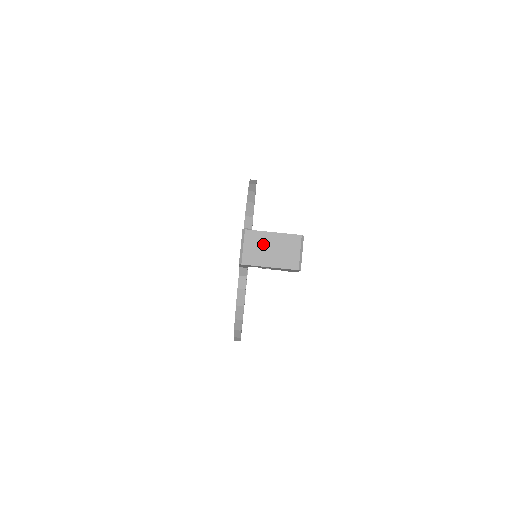
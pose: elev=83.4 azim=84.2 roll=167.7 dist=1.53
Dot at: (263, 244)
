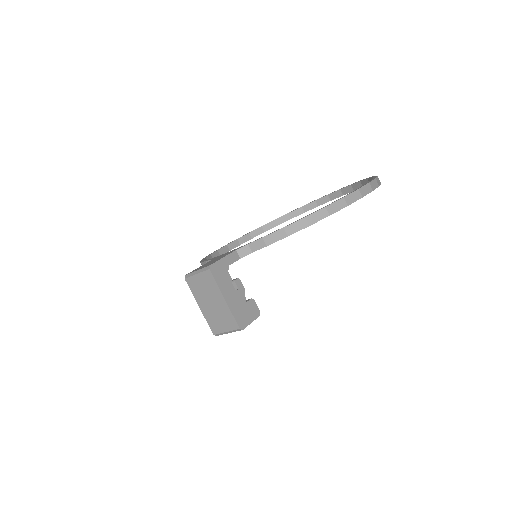
Dot at: (210, 293)
